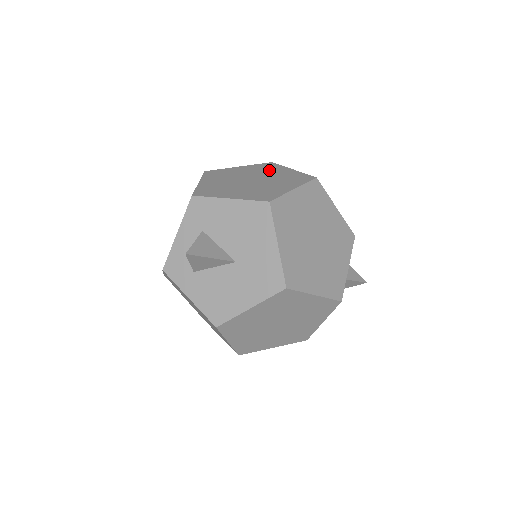
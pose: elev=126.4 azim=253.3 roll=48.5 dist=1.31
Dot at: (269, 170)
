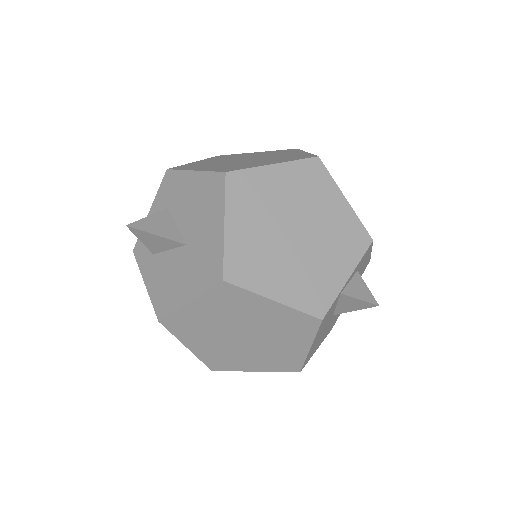
Dot at: (280, 153)
